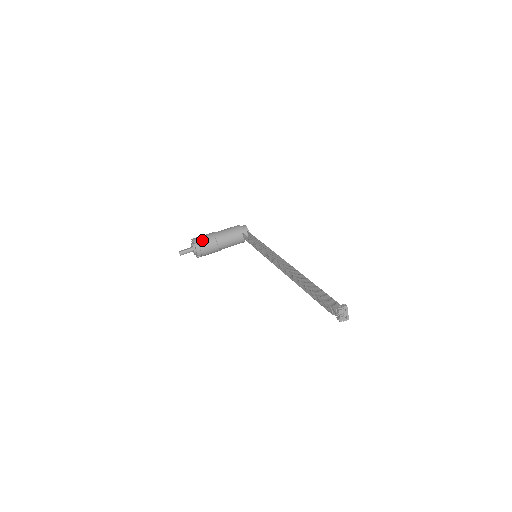
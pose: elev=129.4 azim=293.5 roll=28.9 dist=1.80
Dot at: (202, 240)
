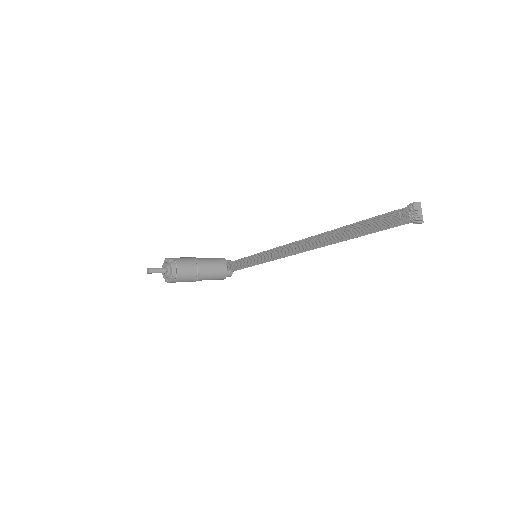
Dot at: (179, 258)
